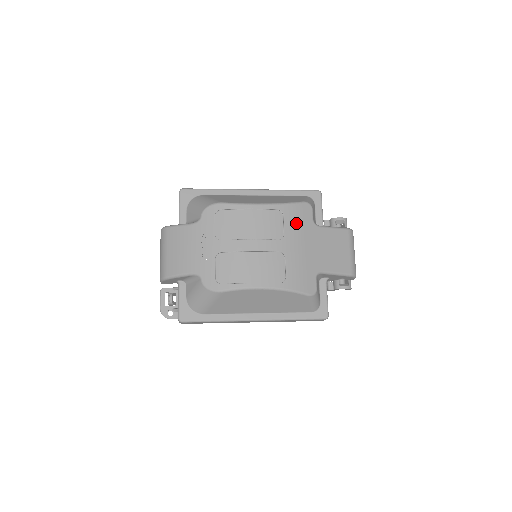
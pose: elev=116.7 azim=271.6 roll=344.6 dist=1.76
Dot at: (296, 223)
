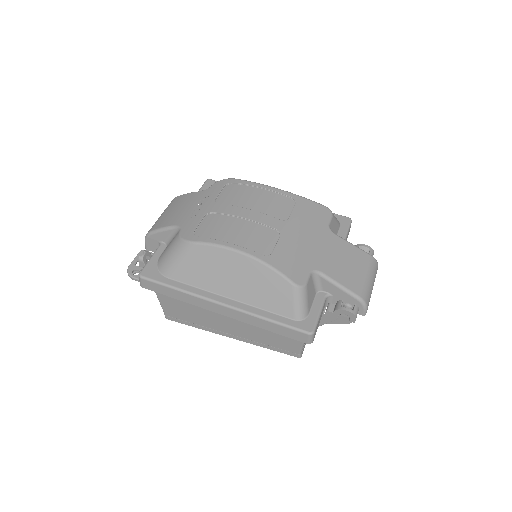
Dot at: (307, 216)
